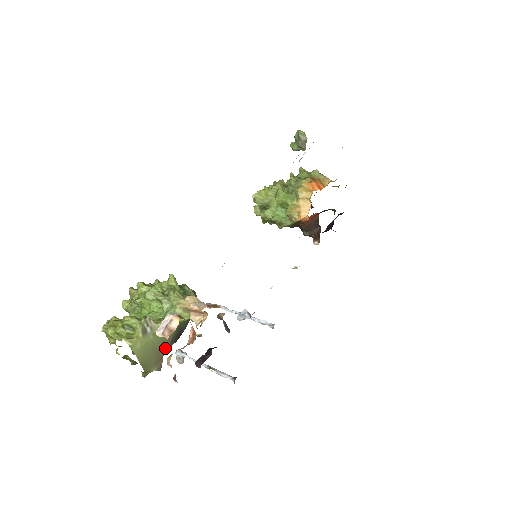
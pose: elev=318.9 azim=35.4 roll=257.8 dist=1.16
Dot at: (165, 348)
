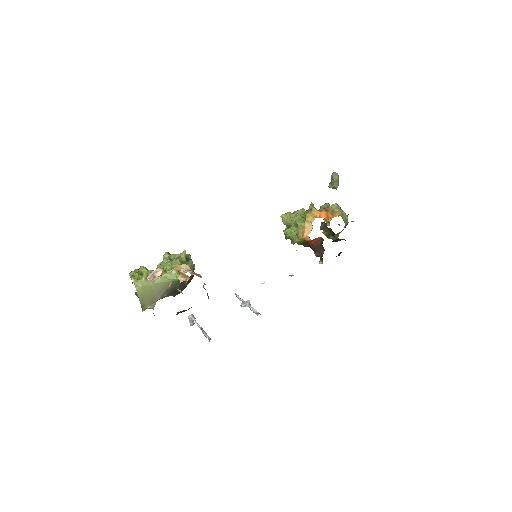
Dot at: (160, 295)
